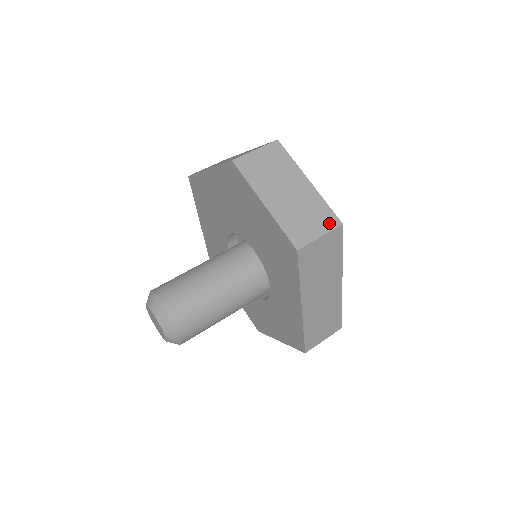
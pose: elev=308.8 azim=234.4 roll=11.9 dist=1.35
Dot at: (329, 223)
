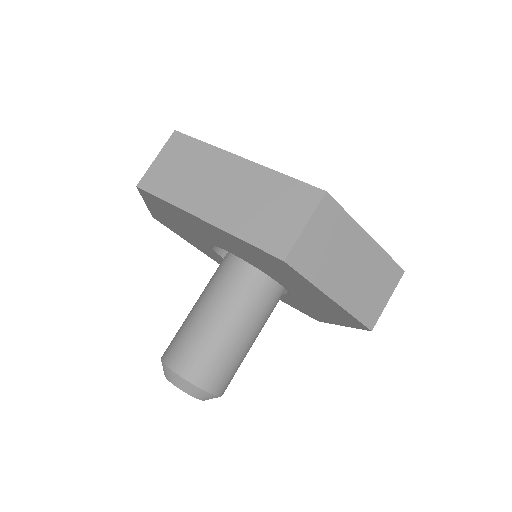
Dot at: (393, 279)
